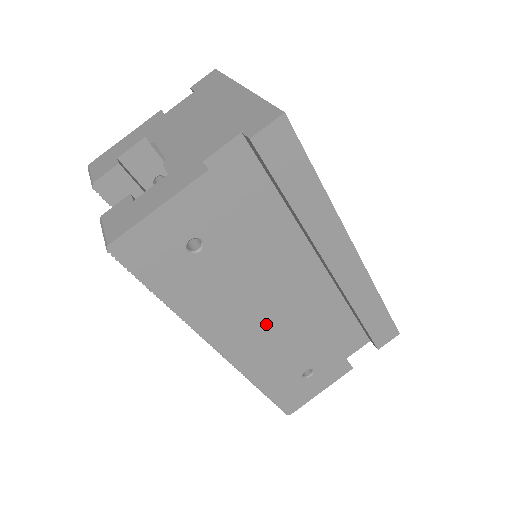
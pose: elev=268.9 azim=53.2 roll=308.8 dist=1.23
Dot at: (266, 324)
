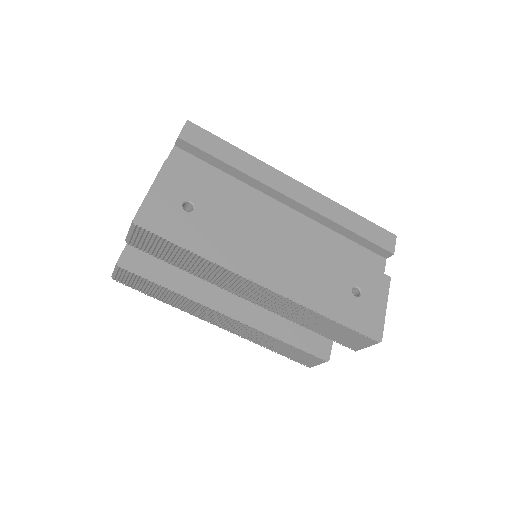
Dot at: (283, 253)
